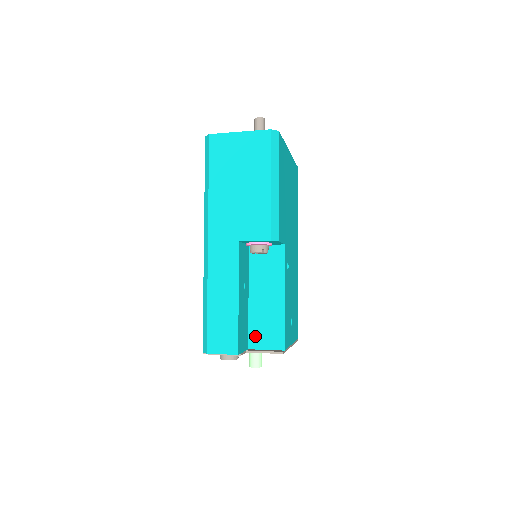
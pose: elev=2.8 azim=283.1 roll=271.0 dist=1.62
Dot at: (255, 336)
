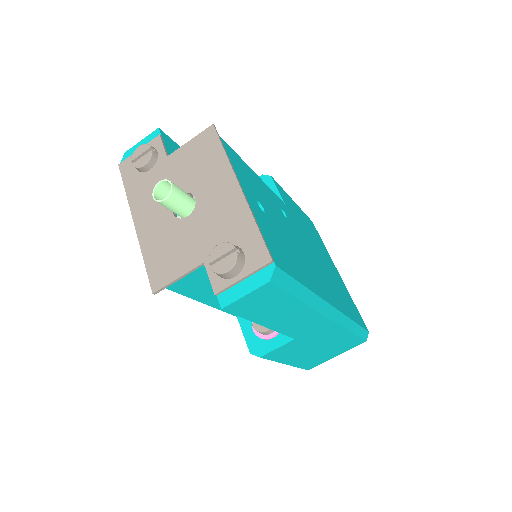
Dot at: occluded
